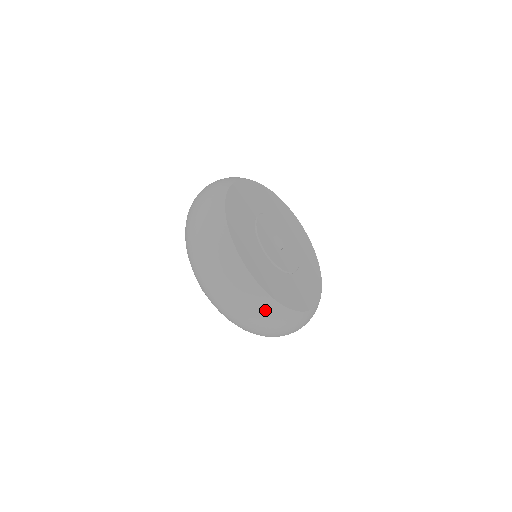
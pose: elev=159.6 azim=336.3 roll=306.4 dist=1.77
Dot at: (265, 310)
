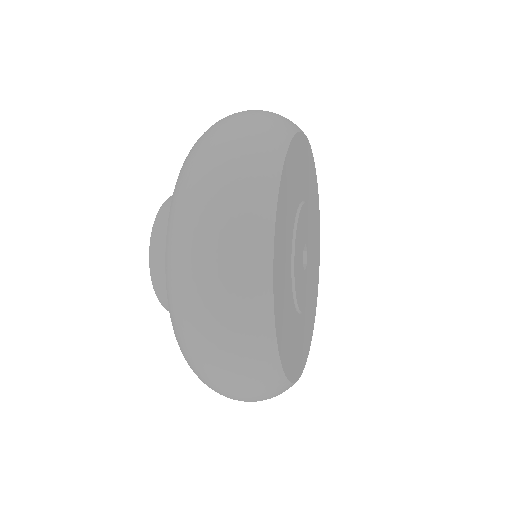
Dot at: (248, 256)
